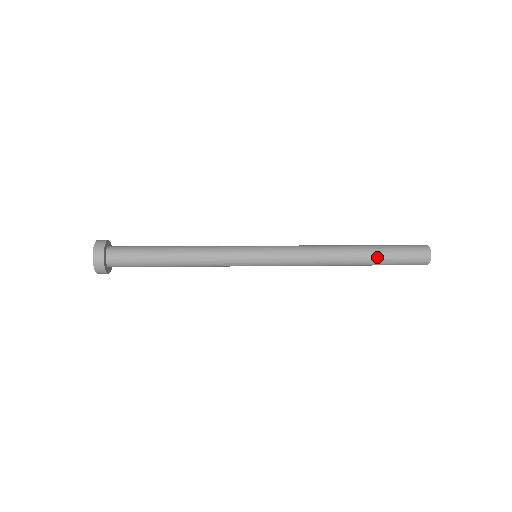
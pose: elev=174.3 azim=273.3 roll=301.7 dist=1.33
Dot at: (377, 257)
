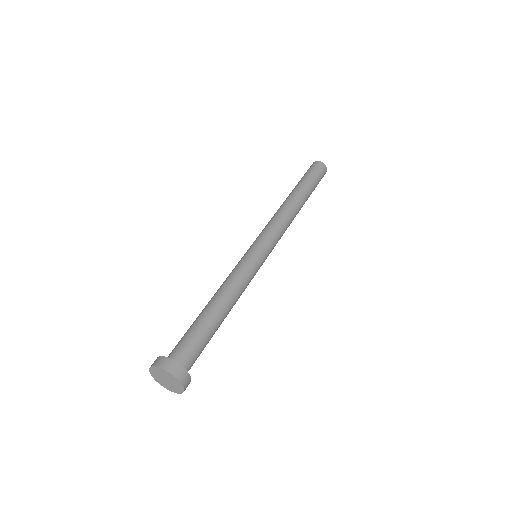
Dot at: (310, 194)
